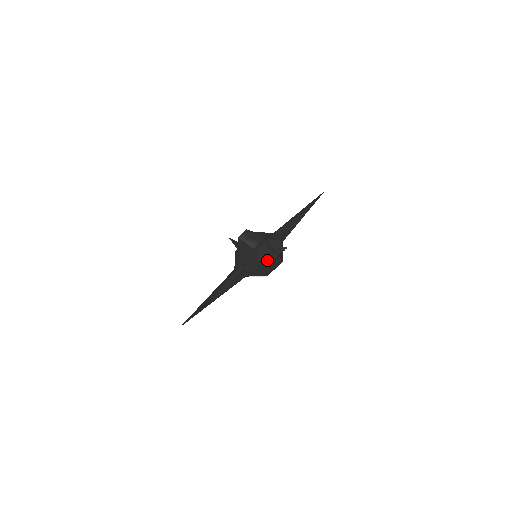
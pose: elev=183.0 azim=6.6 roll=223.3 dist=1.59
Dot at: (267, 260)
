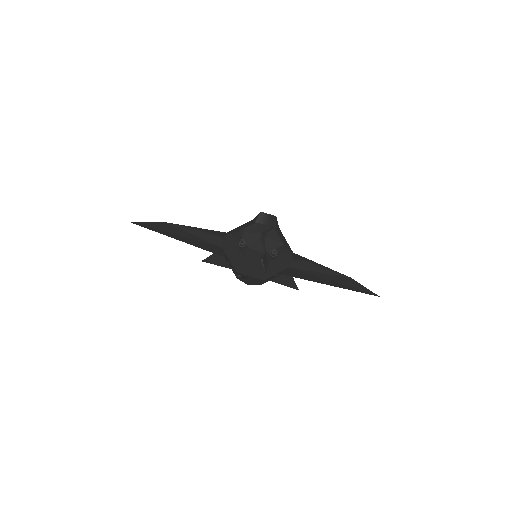
Dot at: (248, 241)
